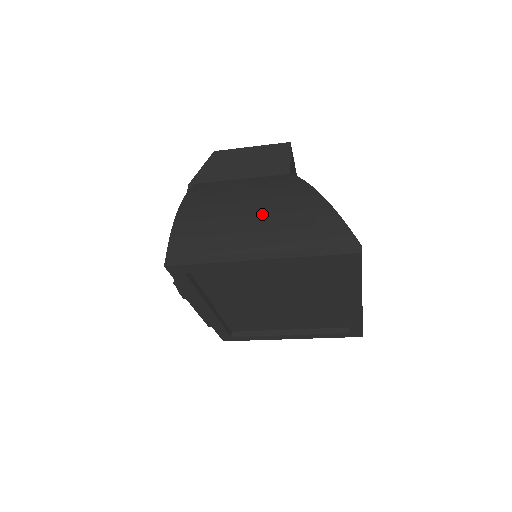
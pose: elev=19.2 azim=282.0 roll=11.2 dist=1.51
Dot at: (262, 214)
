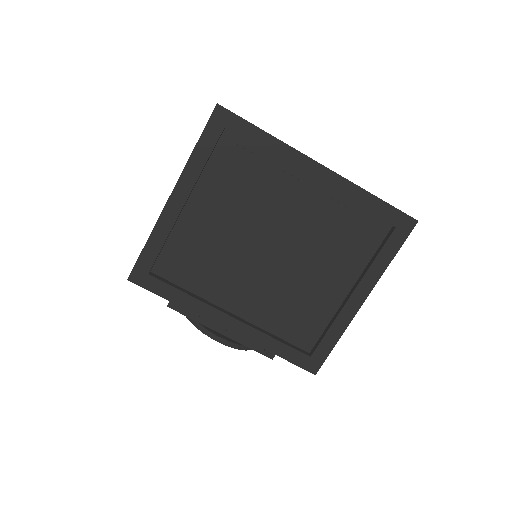
Dot at: occluded
